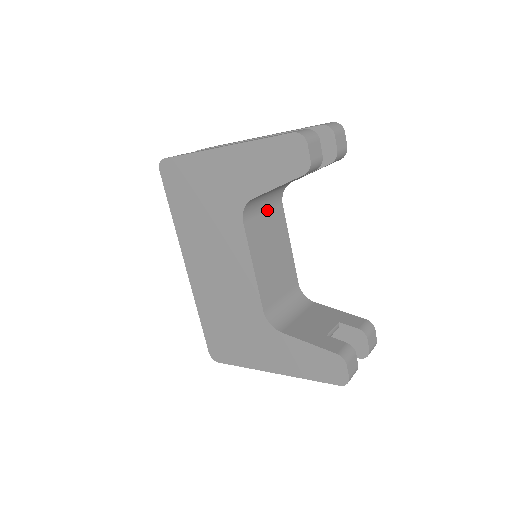
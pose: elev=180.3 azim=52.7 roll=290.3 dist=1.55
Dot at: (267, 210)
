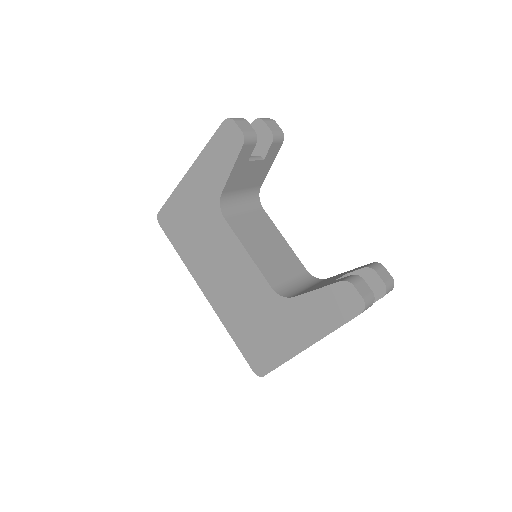
Dot at: (248, 212)
